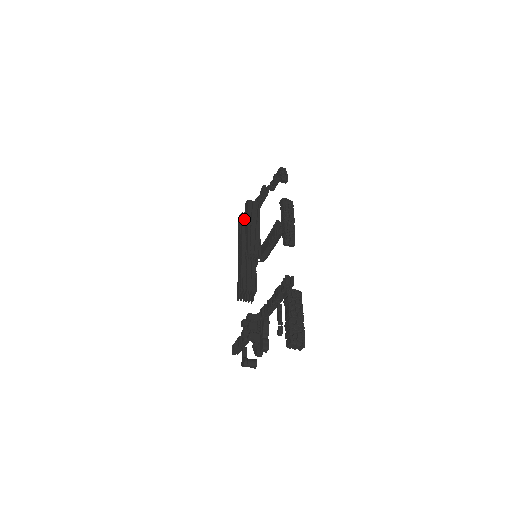
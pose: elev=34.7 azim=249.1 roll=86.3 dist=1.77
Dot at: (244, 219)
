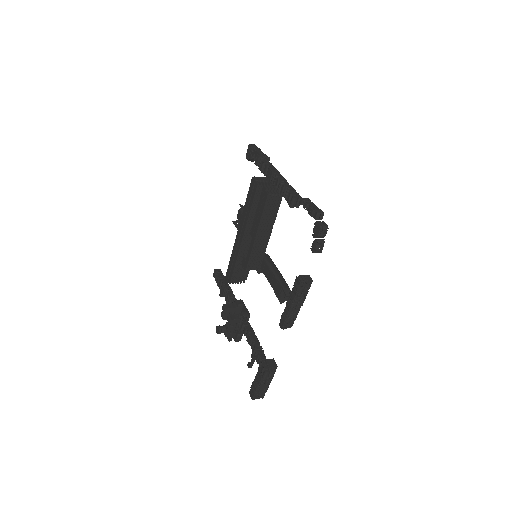
Dot at: (257, 196)
